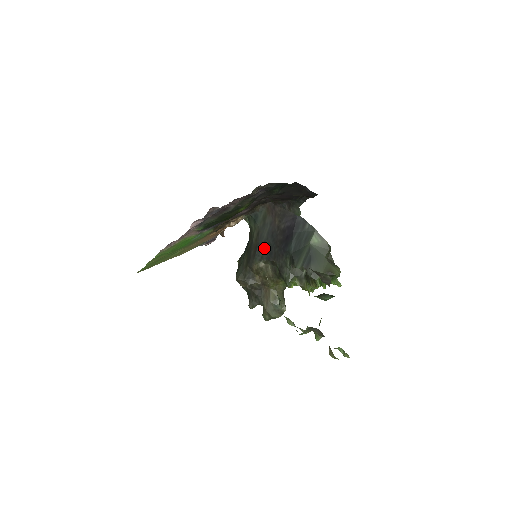
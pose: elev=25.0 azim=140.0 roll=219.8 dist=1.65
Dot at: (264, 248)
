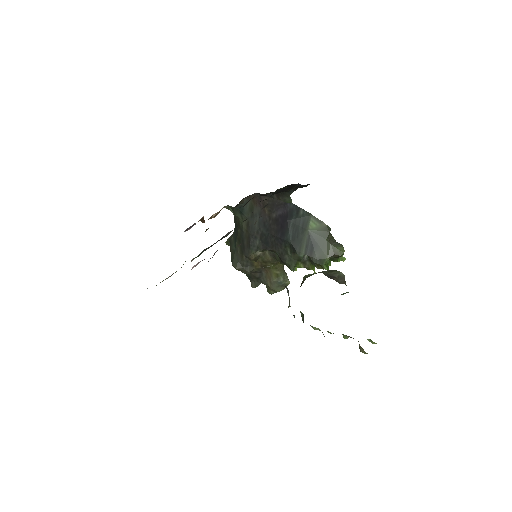
Dot at: (258, 238)
